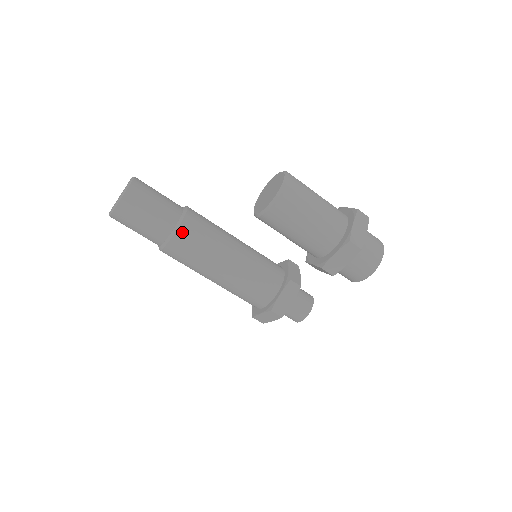
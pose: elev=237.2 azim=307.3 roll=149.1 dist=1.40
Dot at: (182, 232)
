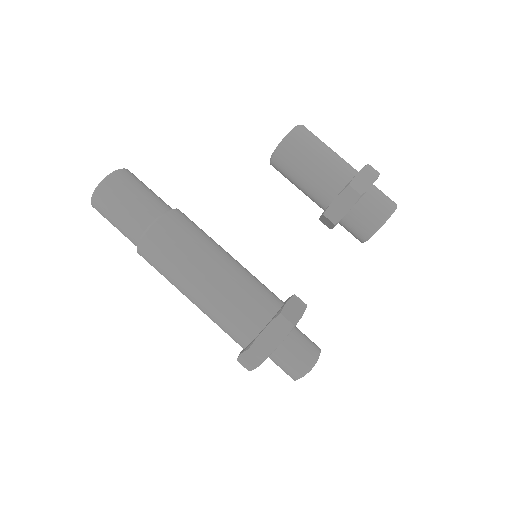
Dot at: (178, 213)
